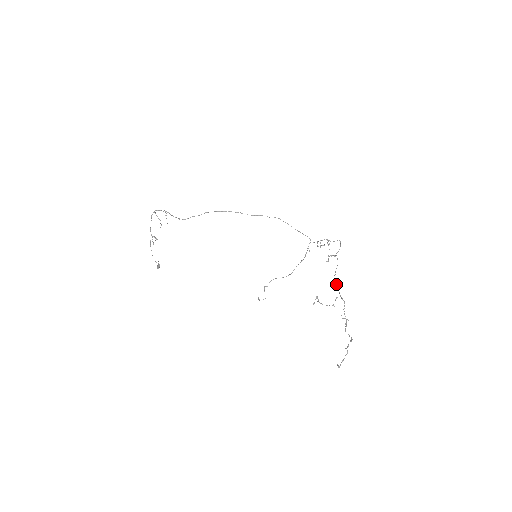
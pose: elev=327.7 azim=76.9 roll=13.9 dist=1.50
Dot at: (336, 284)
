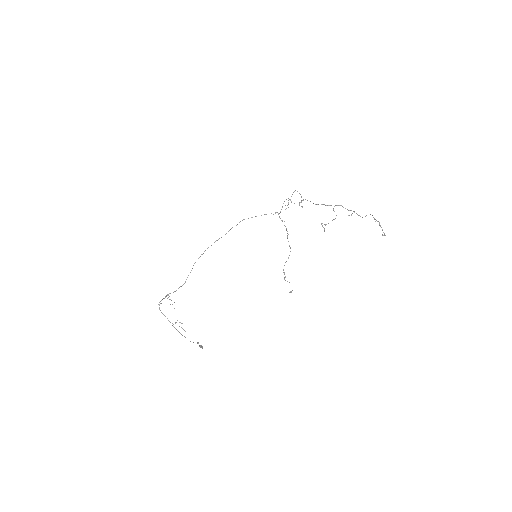
Dot at: occluded
